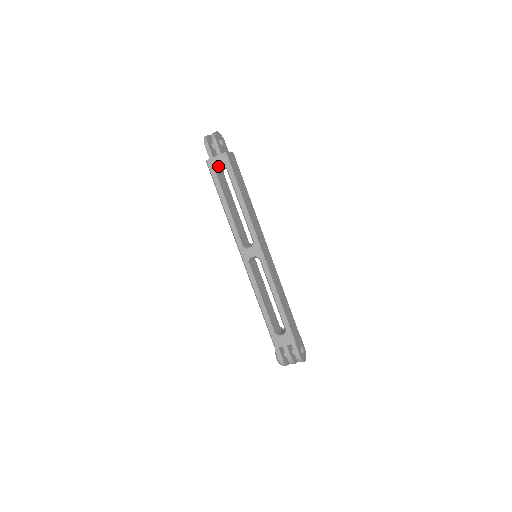
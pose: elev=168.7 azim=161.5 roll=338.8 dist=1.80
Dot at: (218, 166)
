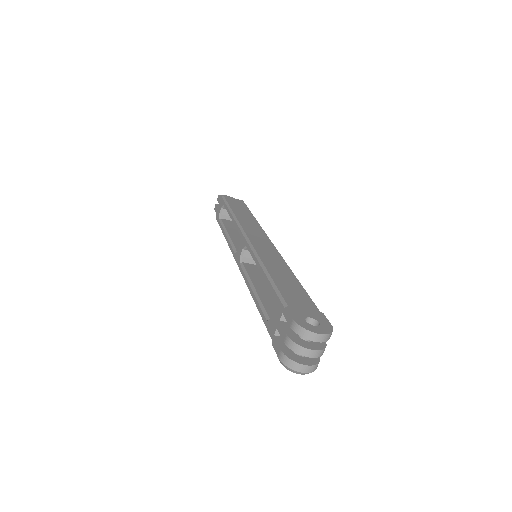
Dot at: (220, 211)
